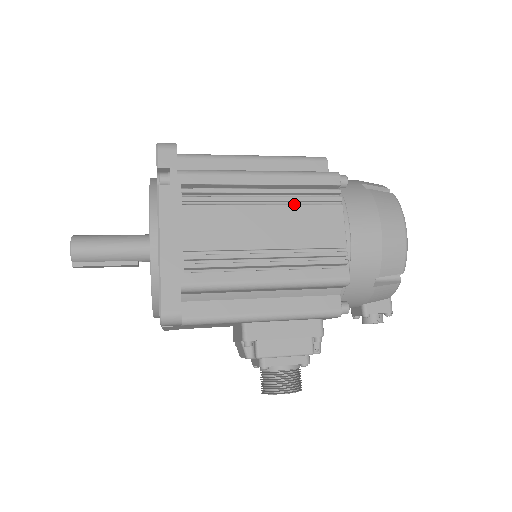
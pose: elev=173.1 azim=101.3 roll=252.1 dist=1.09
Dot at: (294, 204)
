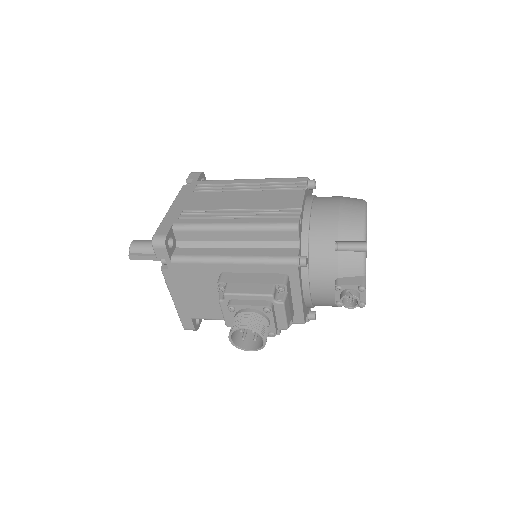
Dot at: (268, 190)
